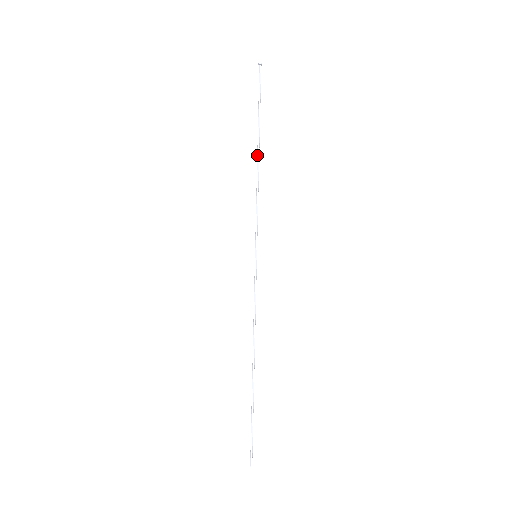
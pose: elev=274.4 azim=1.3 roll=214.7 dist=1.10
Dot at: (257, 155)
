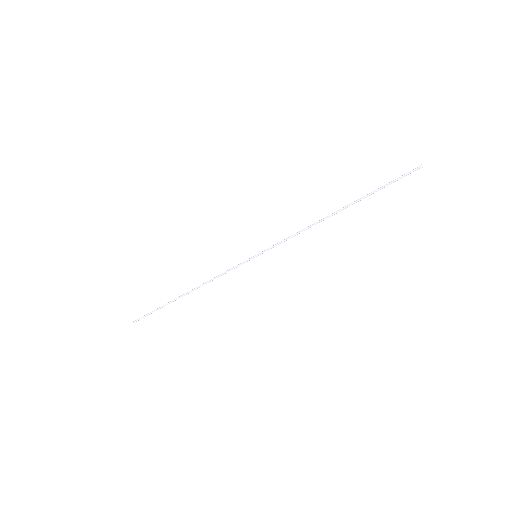
Dot at: (334, 212)
